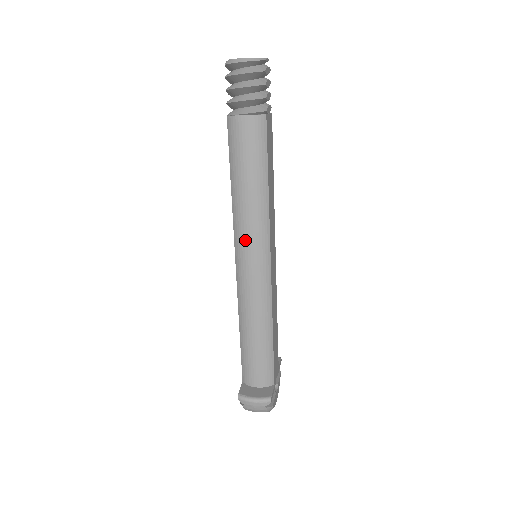
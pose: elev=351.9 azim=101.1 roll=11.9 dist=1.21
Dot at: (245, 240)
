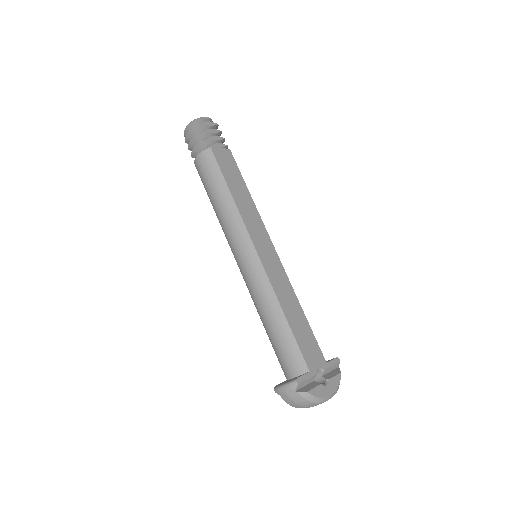
Dot at: (231, 241)
